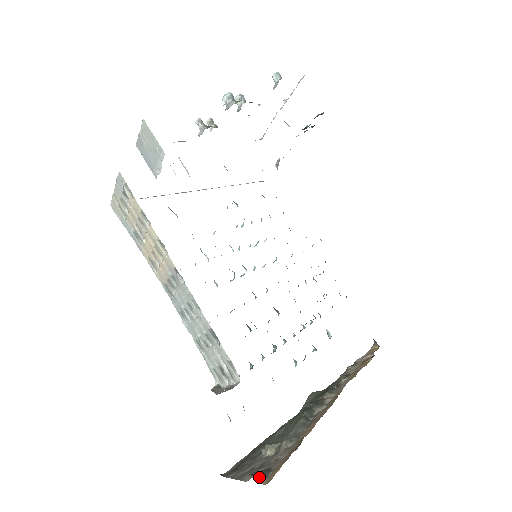
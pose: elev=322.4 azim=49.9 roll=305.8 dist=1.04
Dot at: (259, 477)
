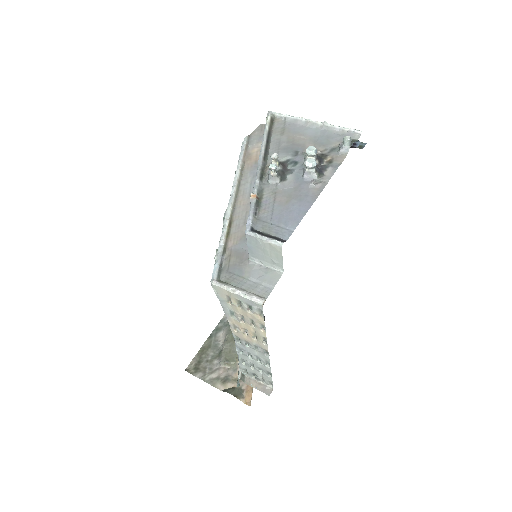
Dot at: (239, 397)
